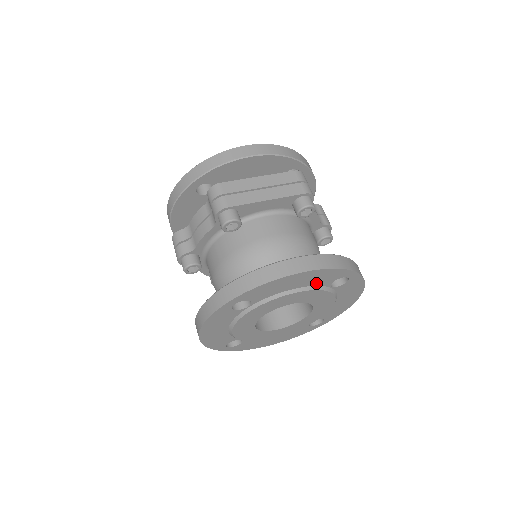
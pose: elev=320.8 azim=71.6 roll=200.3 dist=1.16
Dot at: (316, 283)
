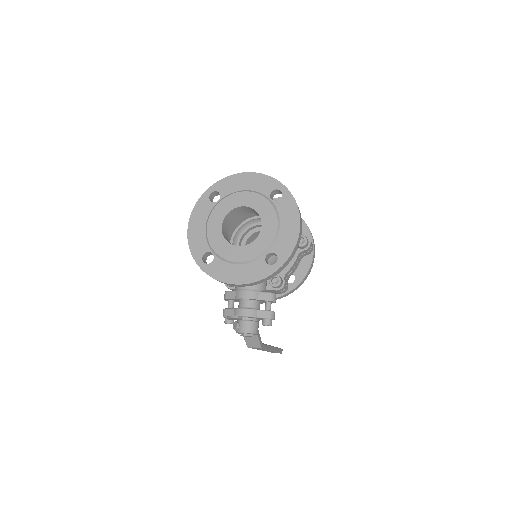
Dot at: (259, 190)
